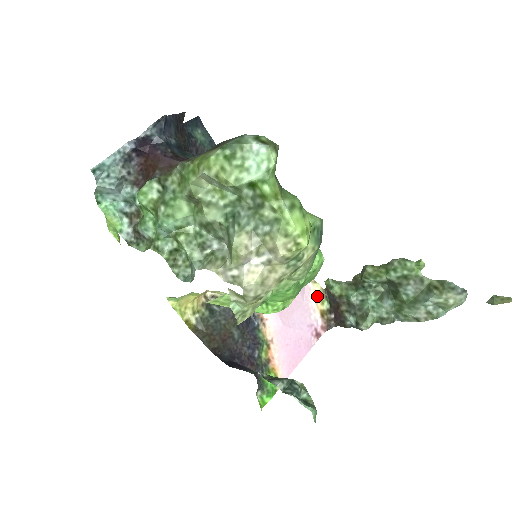
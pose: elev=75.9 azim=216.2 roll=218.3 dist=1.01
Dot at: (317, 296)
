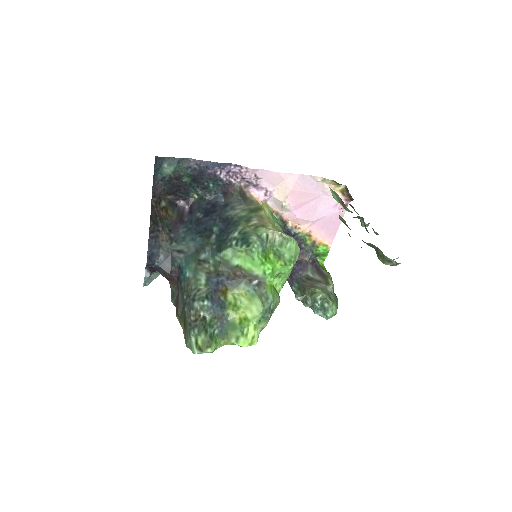
Dot at: (332, 185)
